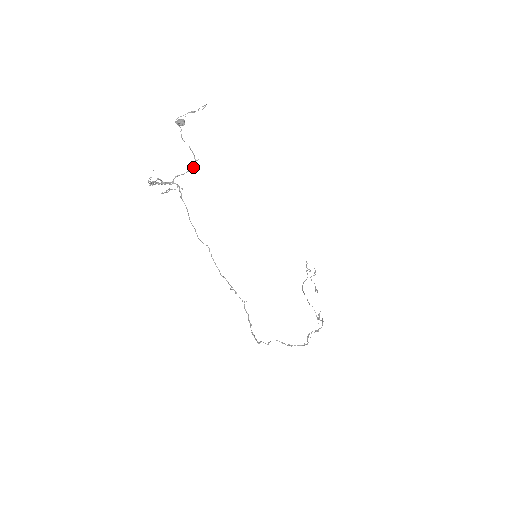
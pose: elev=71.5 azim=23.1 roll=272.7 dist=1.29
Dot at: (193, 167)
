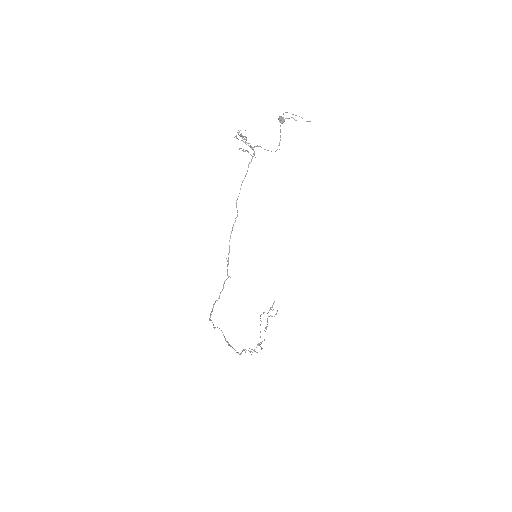
Dot at: occluded
